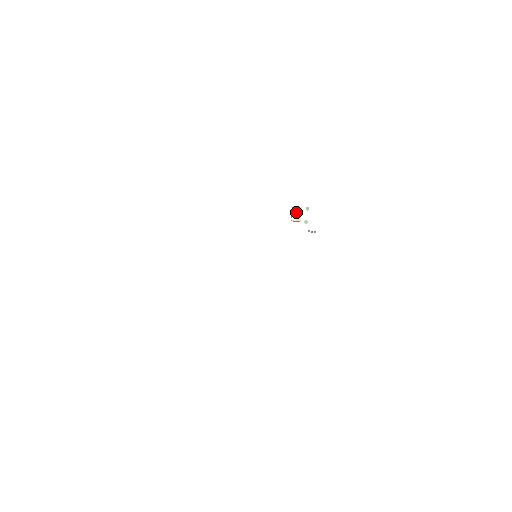
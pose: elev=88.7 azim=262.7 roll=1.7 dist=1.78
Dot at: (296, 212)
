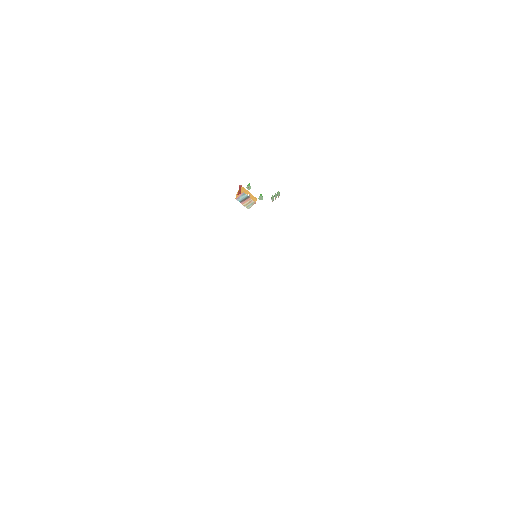
Dot at: (243, 200)
